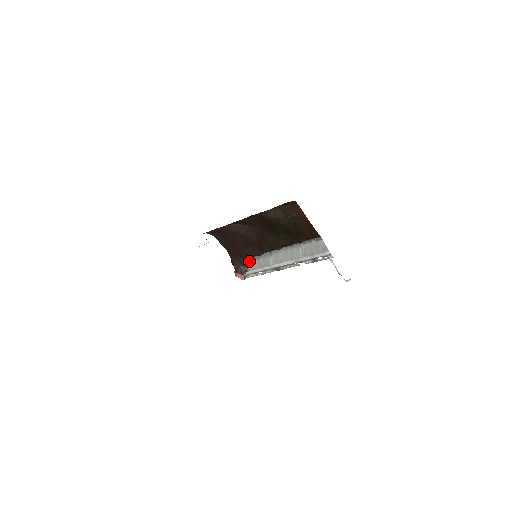
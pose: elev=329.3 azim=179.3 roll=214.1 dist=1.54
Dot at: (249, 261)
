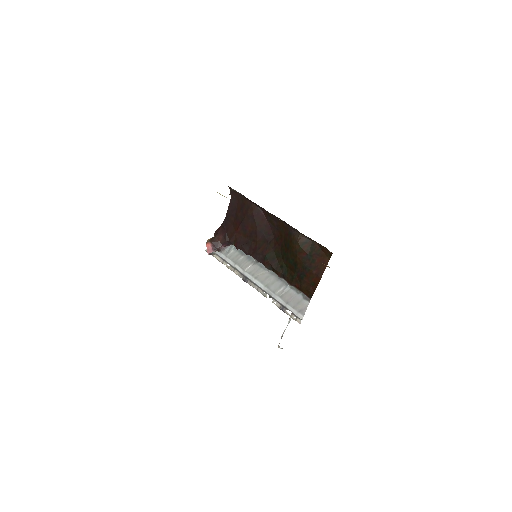
Dot at: (231, 246)
